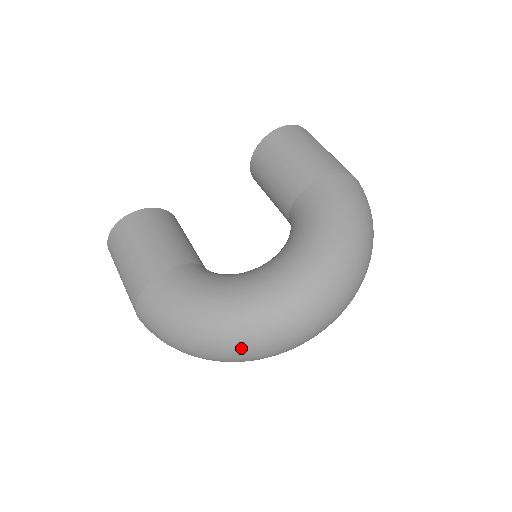
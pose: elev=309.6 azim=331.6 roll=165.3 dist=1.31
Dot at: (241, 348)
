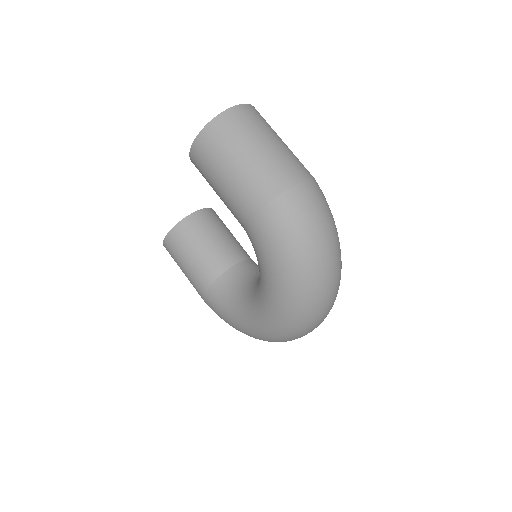
Dot at: occluded
